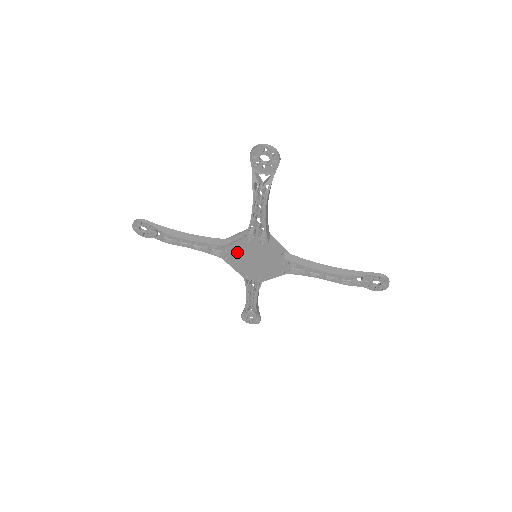
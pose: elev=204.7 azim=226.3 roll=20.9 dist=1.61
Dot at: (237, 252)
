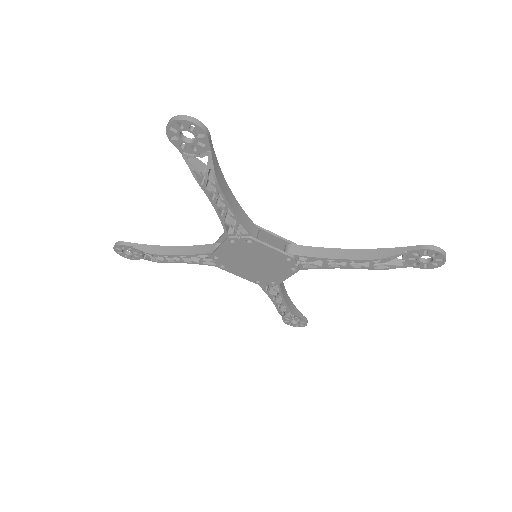
Dot at: (229, 257)
